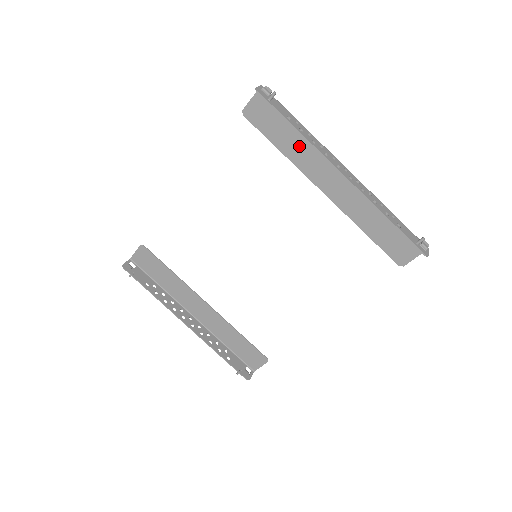
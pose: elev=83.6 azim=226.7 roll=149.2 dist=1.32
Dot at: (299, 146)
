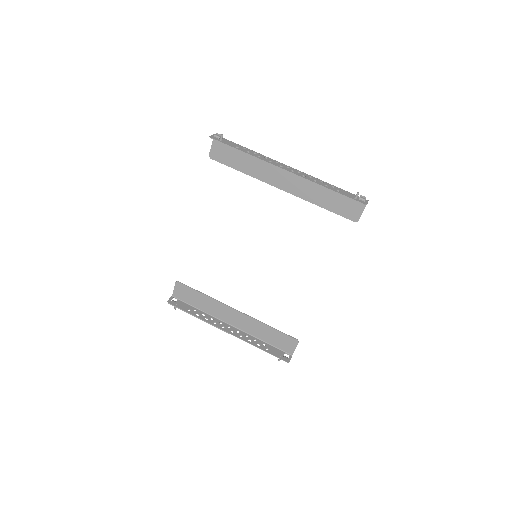
Dot at: (253, 164)
